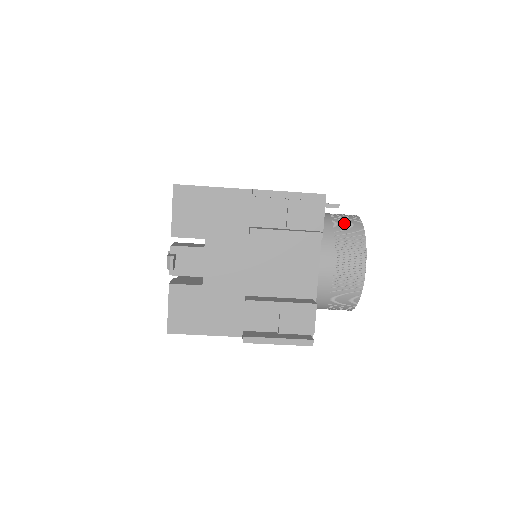
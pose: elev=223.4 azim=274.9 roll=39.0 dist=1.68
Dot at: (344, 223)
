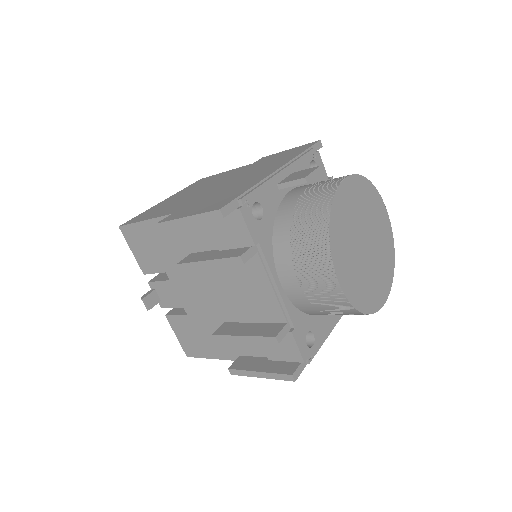
Dot at: (307, 210)
